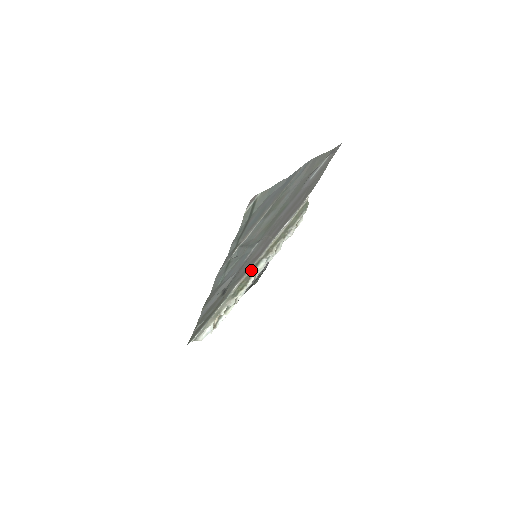
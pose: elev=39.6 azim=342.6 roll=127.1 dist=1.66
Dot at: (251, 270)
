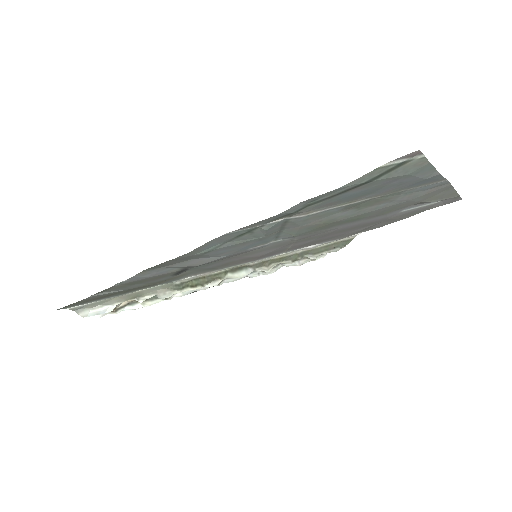
Dot at: (225, 270)
